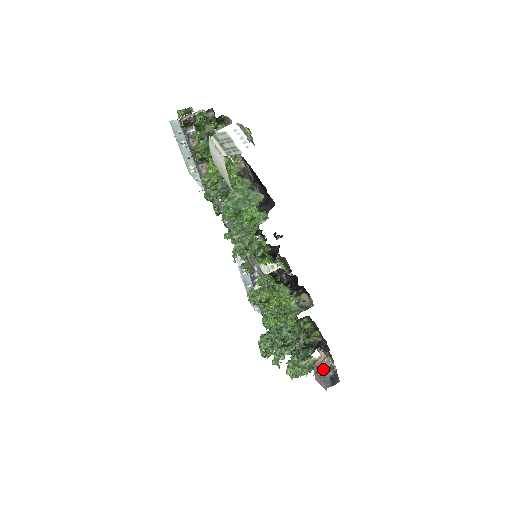
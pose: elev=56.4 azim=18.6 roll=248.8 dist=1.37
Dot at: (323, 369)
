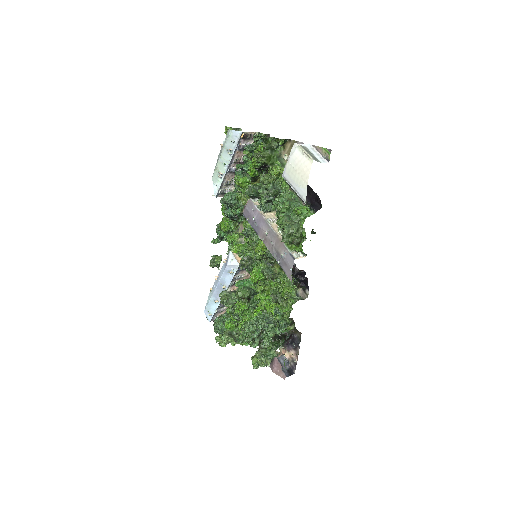
Dot at: (283, 362)
